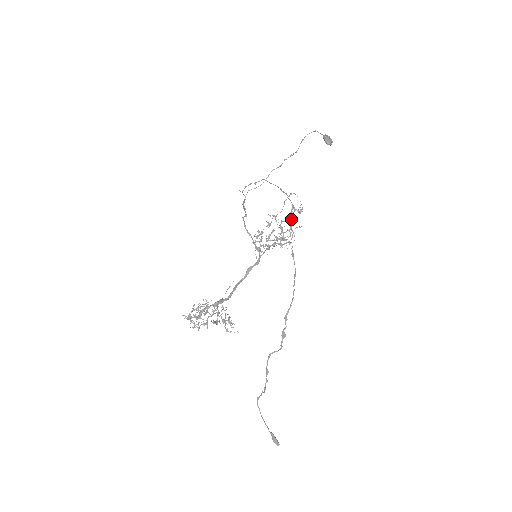
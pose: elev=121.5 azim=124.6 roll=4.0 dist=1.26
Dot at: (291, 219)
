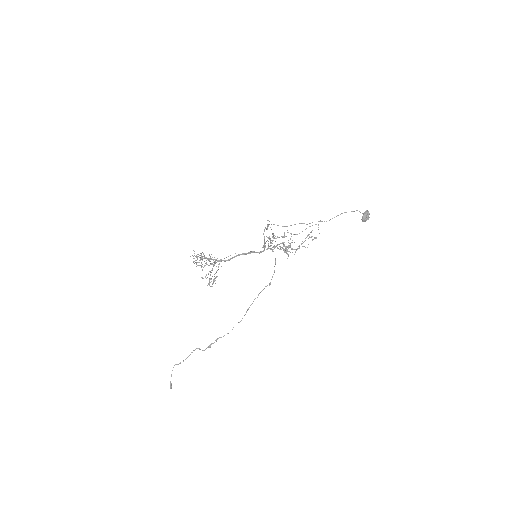
Dot at: (306, 237)
